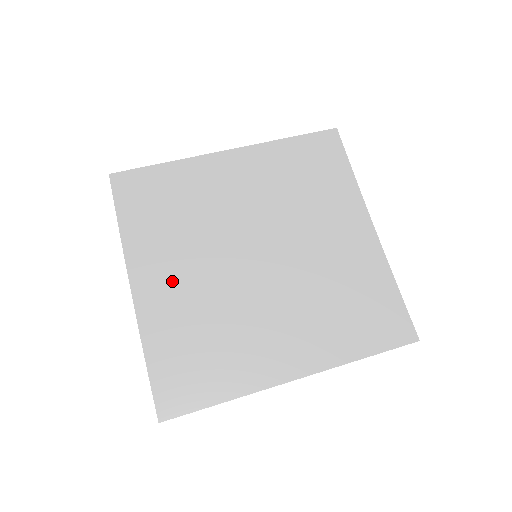
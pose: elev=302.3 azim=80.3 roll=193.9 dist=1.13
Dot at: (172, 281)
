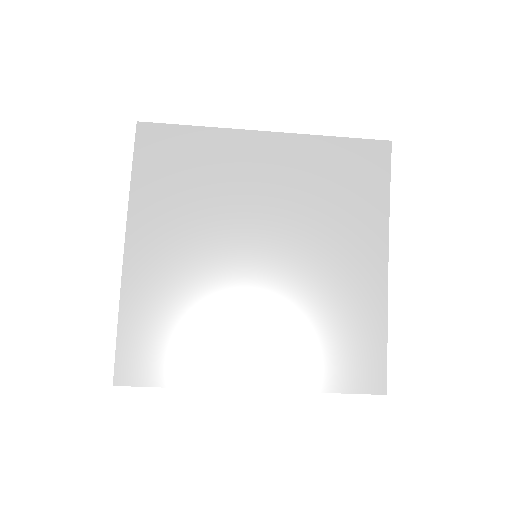
Dot at: (166, 255)
